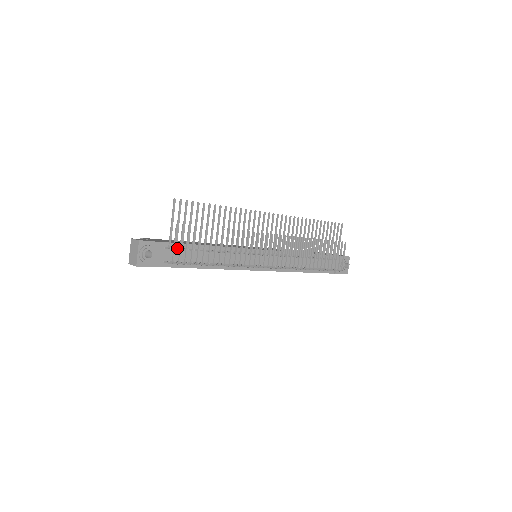
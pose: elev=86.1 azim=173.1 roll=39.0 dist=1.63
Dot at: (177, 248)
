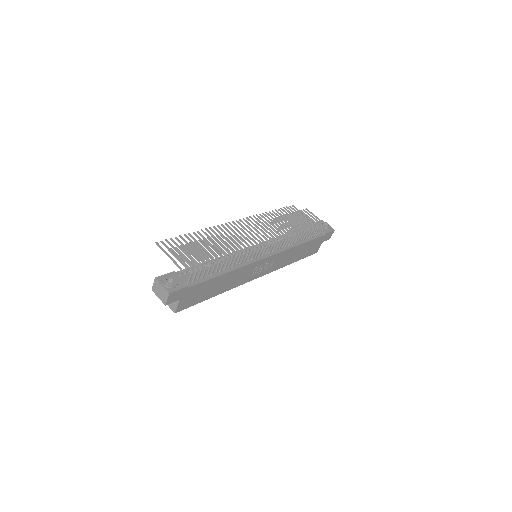
Dot at: (189, 271)
